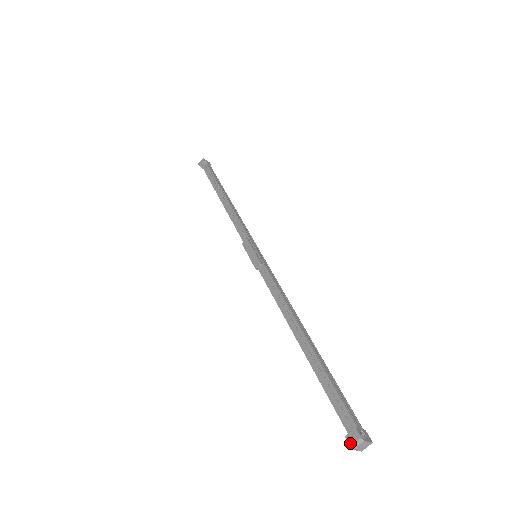
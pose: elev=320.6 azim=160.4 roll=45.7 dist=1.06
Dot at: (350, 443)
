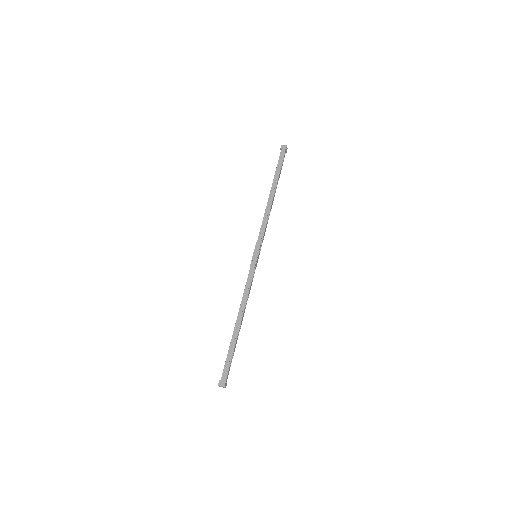
Dot at: (219, 384)
